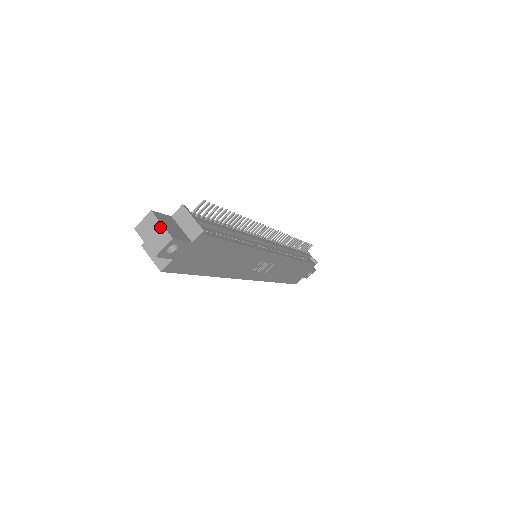
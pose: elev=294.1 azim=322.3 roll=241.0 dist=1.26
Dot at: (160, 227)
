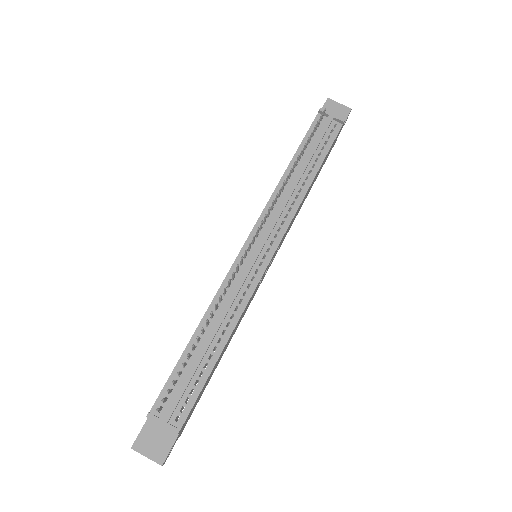
Dot at: occluded
